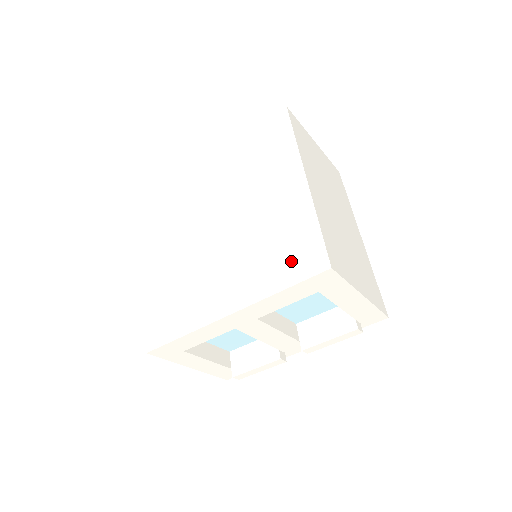
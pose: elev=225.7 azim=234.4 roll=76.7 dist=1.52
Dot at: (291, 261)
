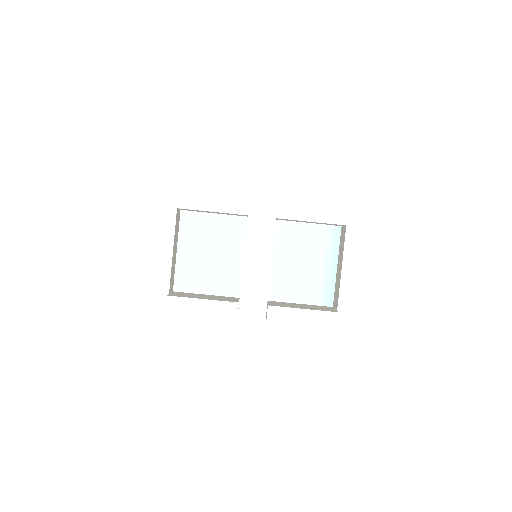
Dot at: occluded
